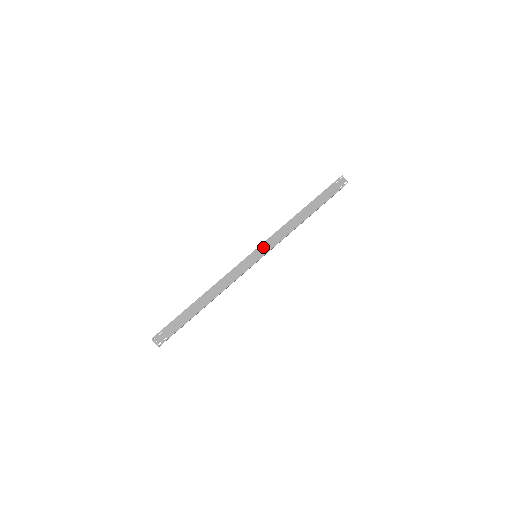
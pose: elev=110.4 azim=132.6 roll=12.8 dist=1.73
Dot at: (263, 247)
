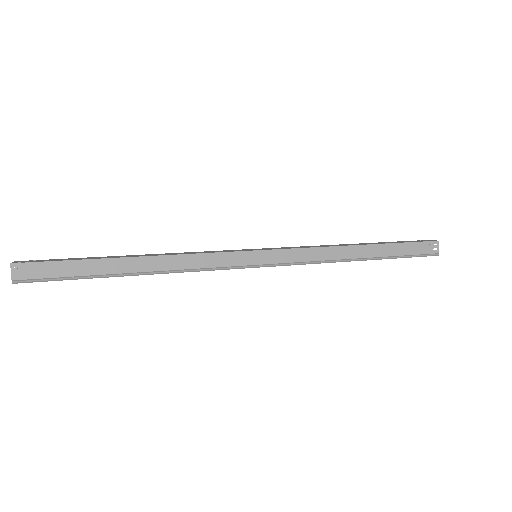
Dot at: (271, 248)
